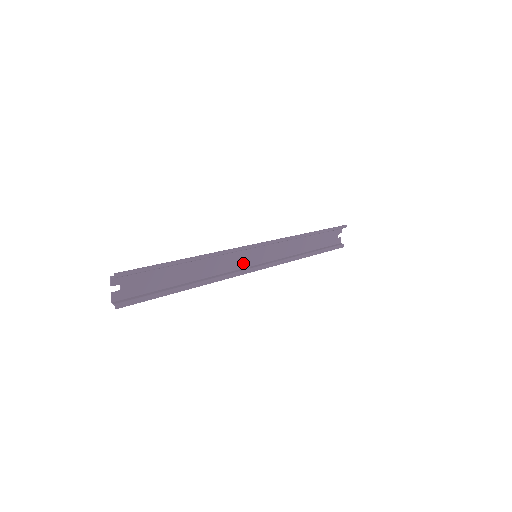
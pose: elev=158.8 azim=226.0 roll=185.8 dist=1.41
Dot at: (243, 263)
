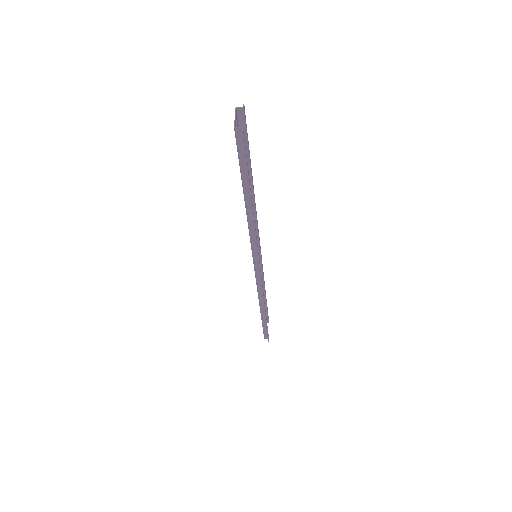
Dot at: occluded
